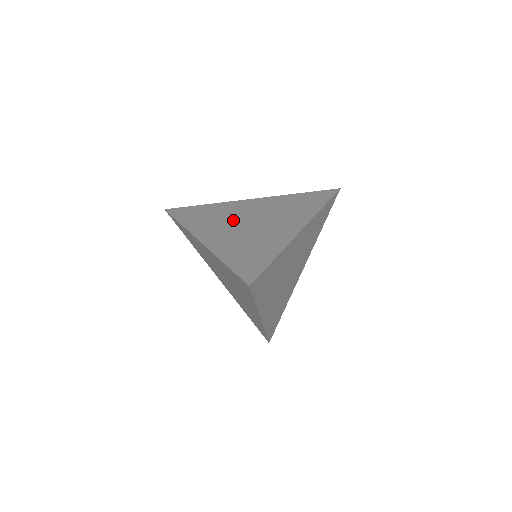
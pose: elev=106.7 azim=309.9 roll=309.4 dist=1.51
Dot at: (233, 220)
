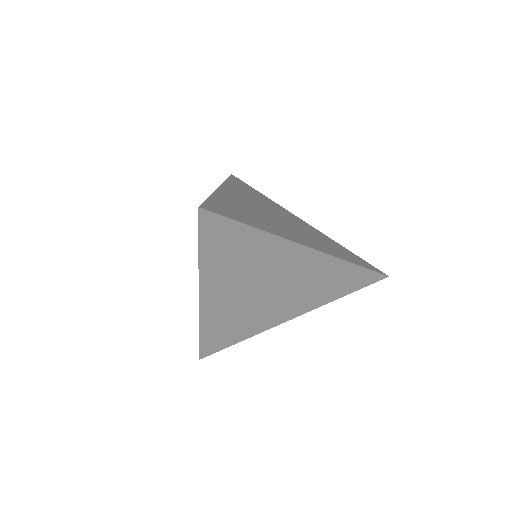
Dot at: (266, 207)
